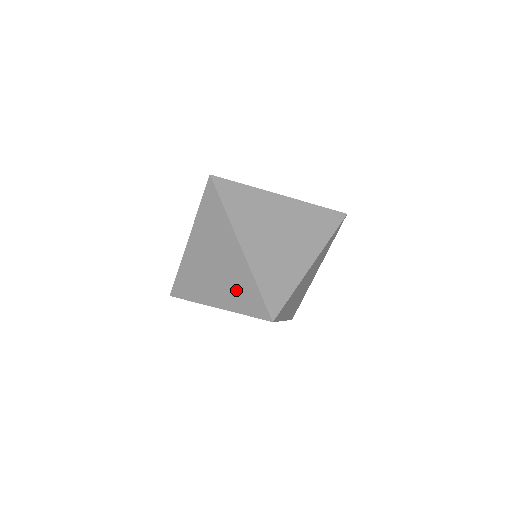
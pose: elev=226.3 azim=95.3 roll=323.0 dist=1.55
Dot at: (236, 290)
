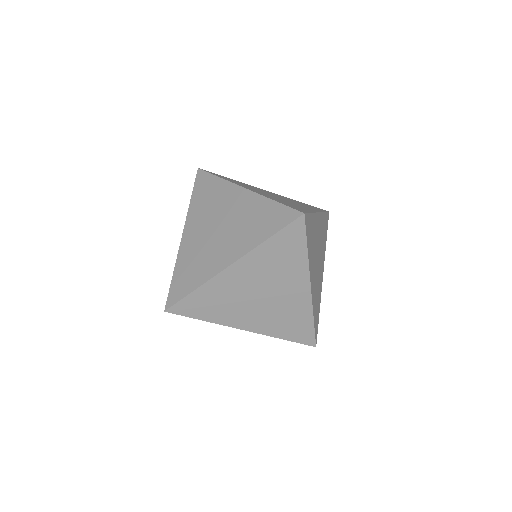
Dot at: (284, 321)
